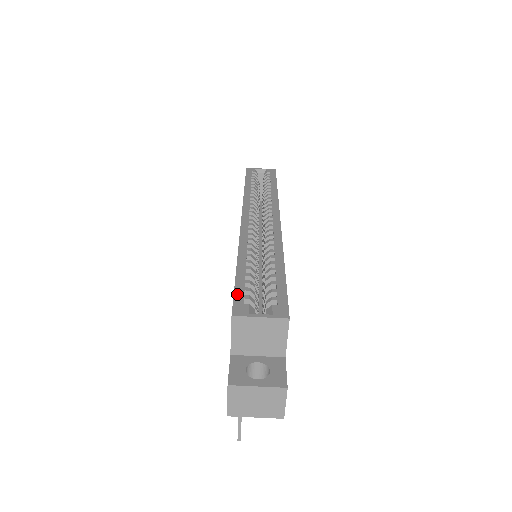
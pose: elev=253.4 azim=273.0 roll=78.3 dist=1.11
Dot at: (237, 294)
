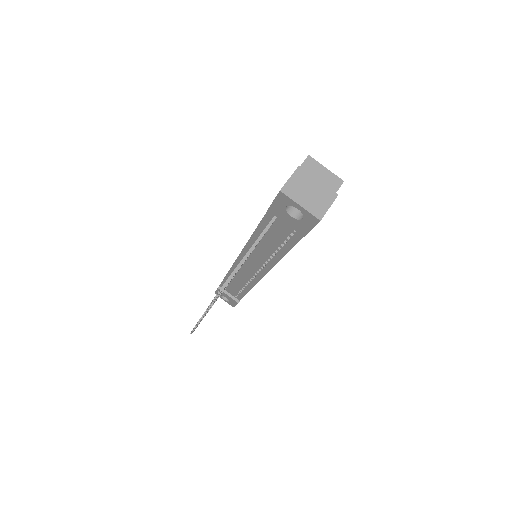
Dot at: occluded
